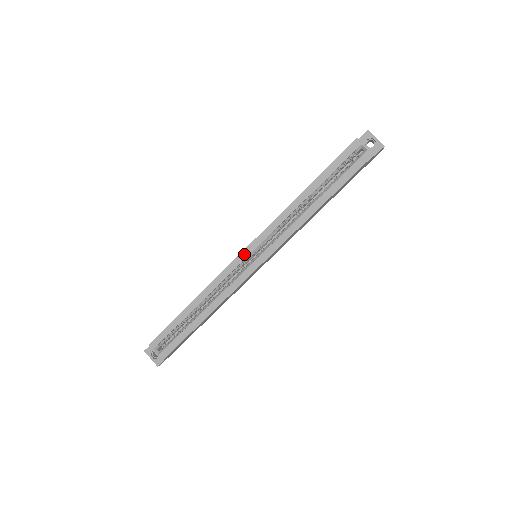
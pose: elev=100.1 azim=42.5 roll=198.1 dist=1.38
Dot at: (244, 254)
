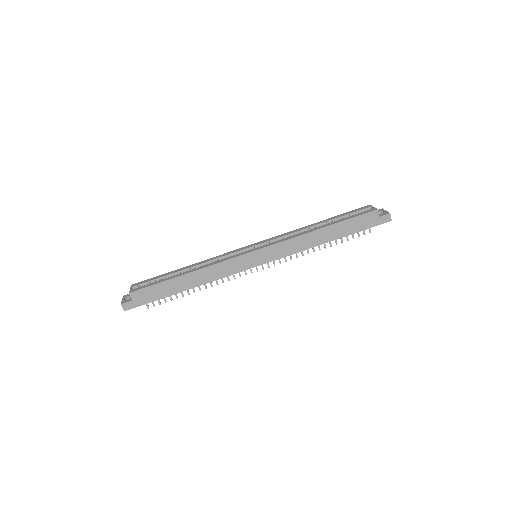
Dot at: (248, 246)
